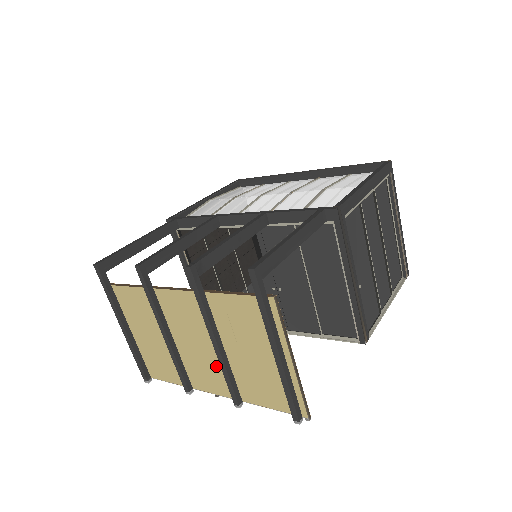
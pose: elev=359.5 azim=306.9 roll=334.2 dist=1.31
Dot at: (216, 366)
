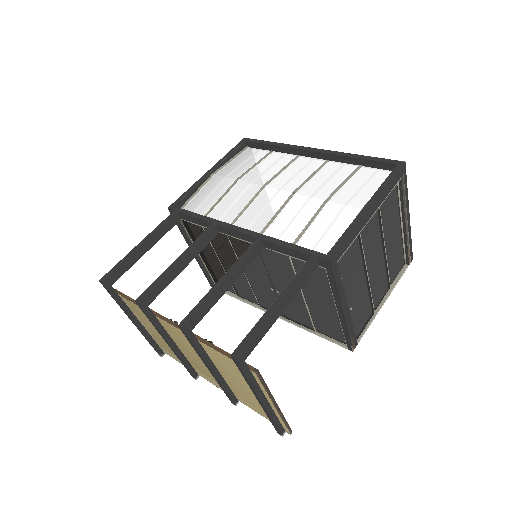
Dot at: occluded
